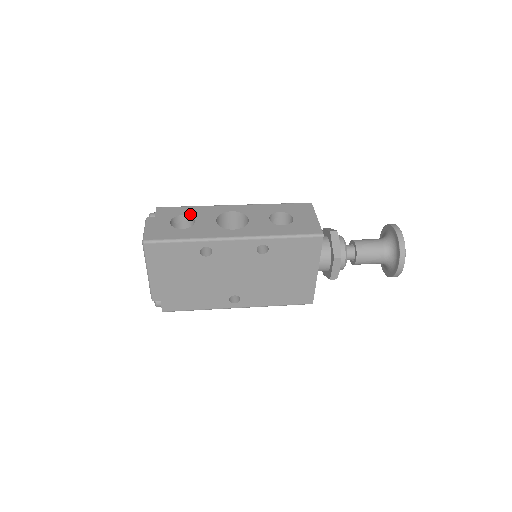
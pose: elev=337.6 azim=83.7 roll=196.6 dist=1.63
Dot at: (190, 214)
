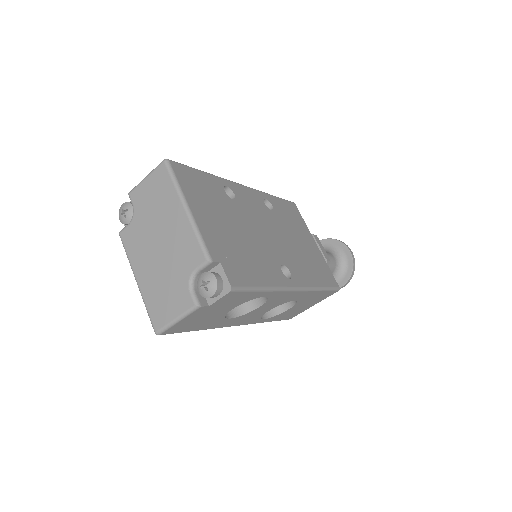
Dot at: occluded
